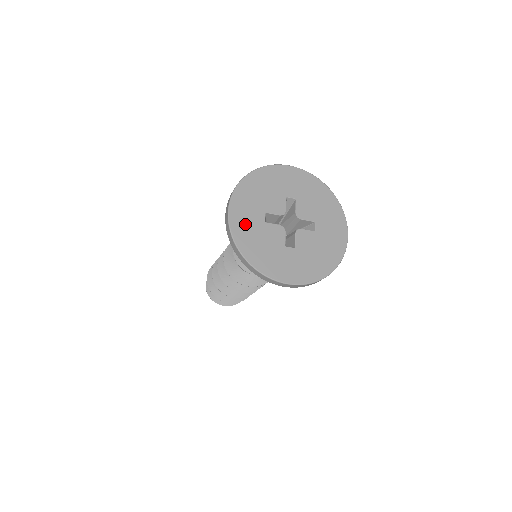
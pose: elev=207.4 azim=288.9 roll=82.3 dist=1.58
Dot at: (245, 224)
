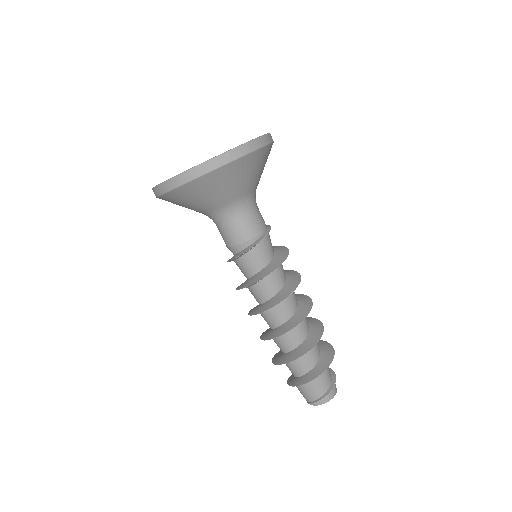
Dot at: occluded
